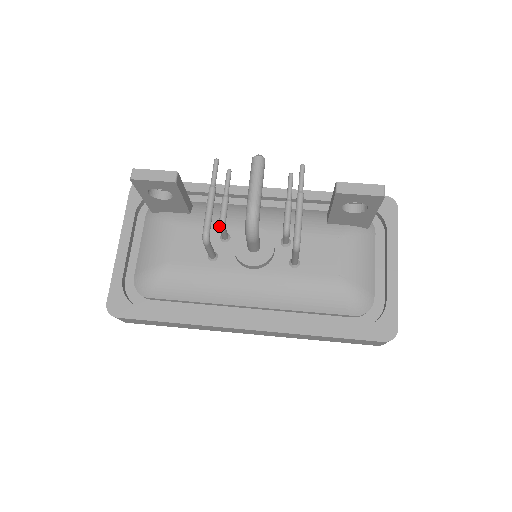
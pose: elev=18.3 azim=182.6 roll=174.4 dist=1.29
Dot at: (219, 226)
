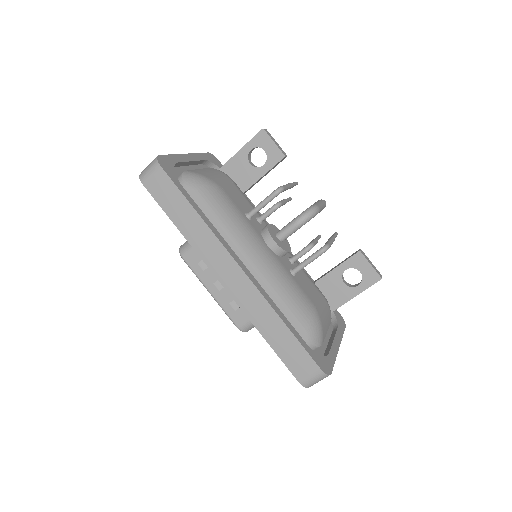
Dot at: (276, 203)
